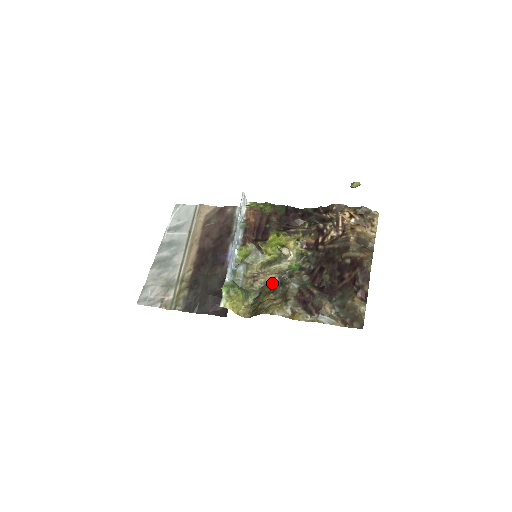
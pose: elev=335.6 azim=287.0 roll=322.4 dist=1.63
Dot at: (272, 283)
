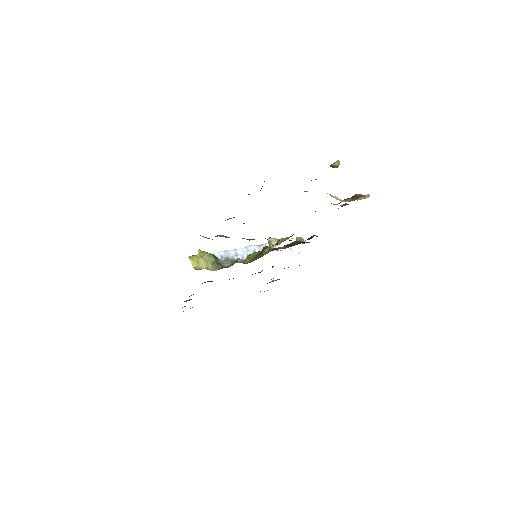
Dot at: occluded
